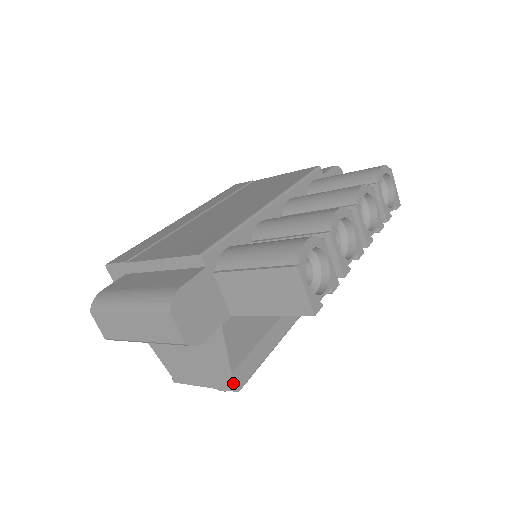
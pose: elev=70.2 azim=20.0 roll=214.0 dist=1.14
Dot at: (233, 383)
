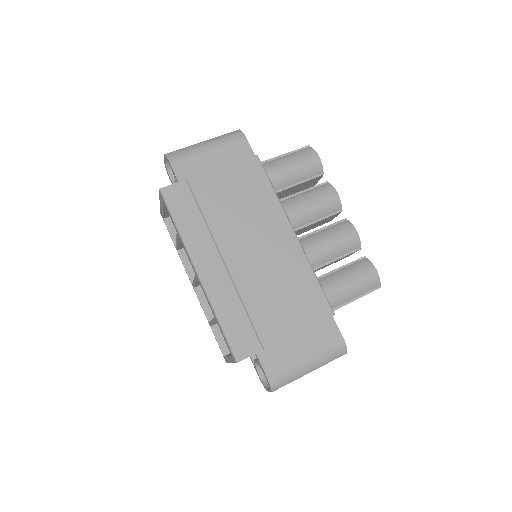
Dot at: occluded
